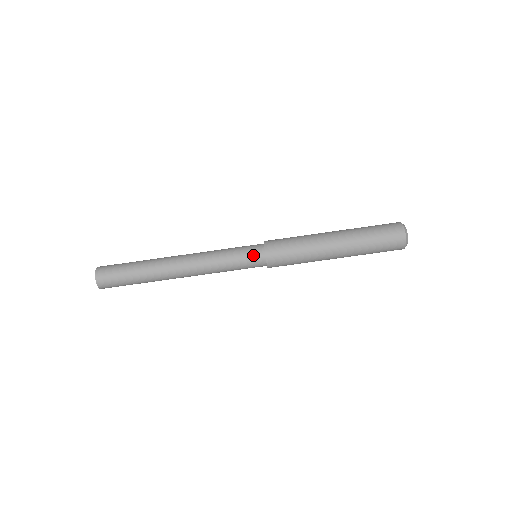
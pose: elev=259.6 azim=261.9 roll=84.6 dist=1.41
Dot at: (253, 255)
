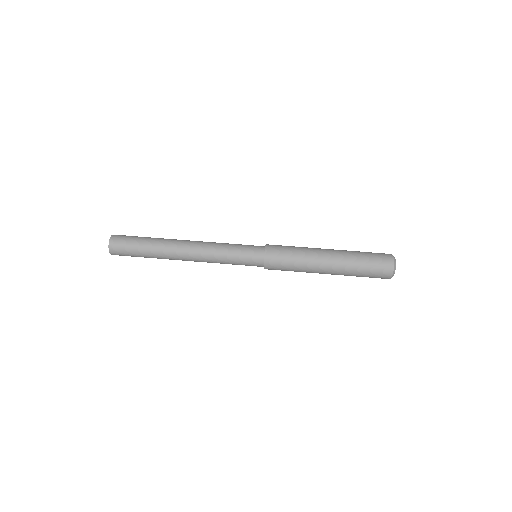
Dot at: (253, 254)
